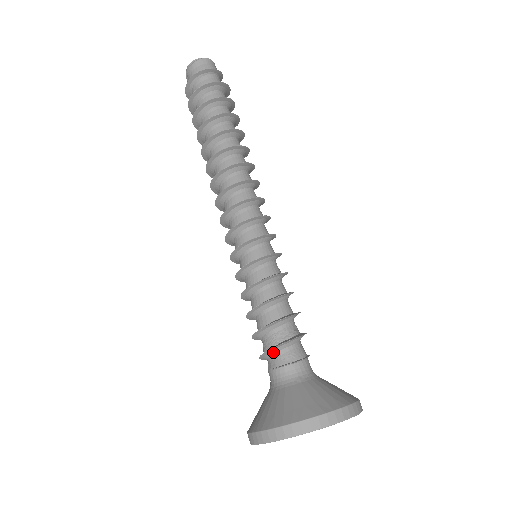
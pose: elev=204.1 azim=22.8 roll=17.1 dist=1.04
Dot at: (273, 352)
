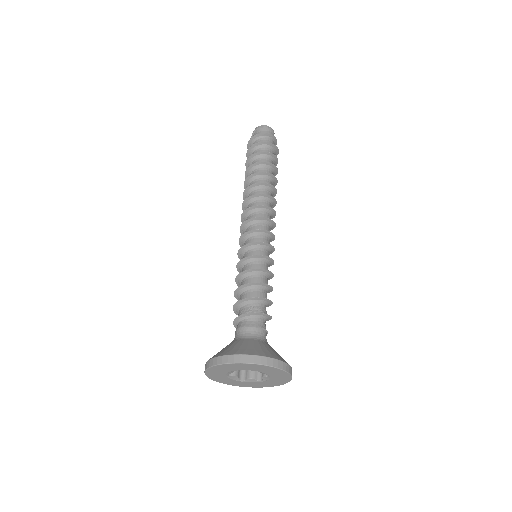
Dot at: (257, 316)
